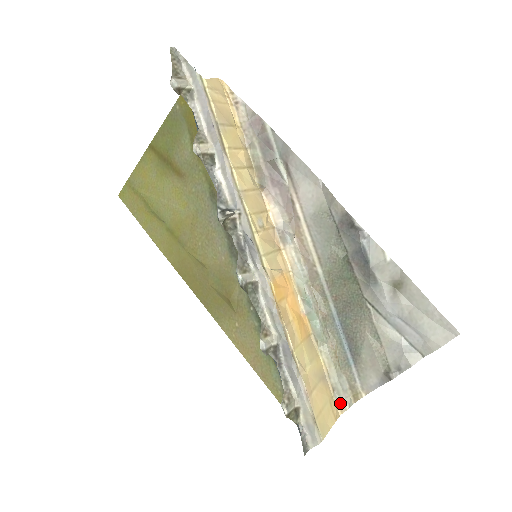
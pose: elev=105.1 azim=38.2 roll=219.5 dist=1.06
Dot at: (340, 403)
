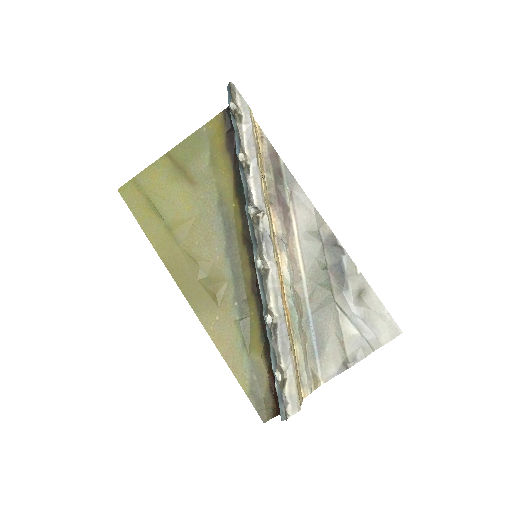
Dot at: (304, 388)
